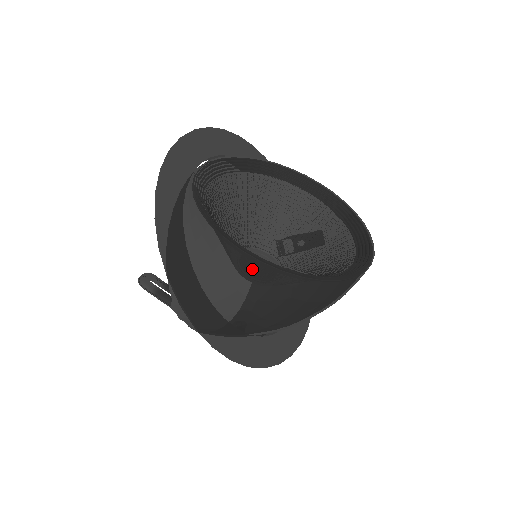
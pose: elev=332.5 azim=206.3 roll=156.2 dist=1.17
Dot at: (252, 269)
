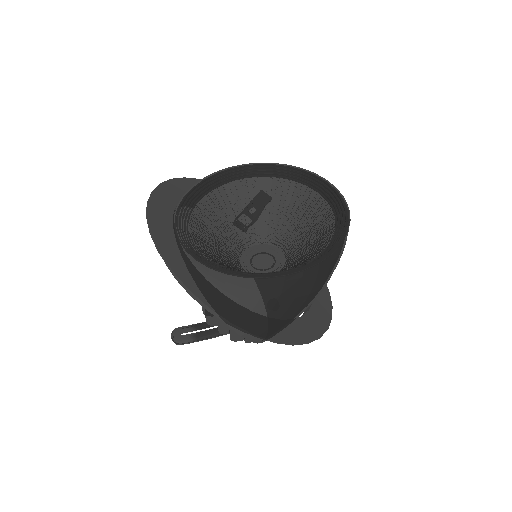
Dot at: (299, 279)
